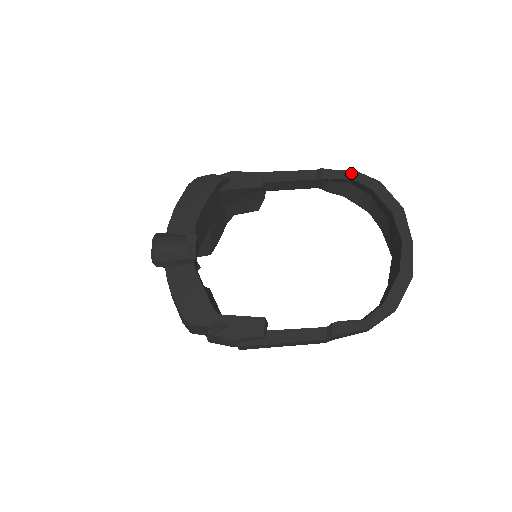
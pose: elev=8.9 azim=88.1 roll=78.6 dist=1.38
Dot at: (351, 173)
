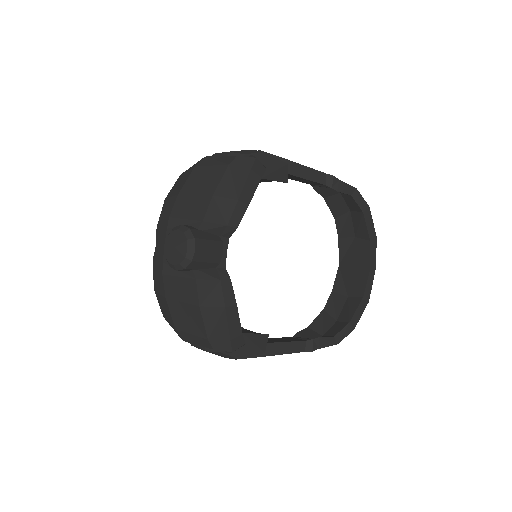
Dot at: (353, 190)
